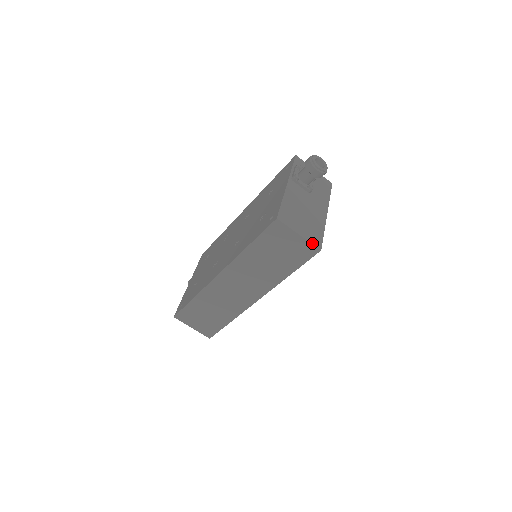
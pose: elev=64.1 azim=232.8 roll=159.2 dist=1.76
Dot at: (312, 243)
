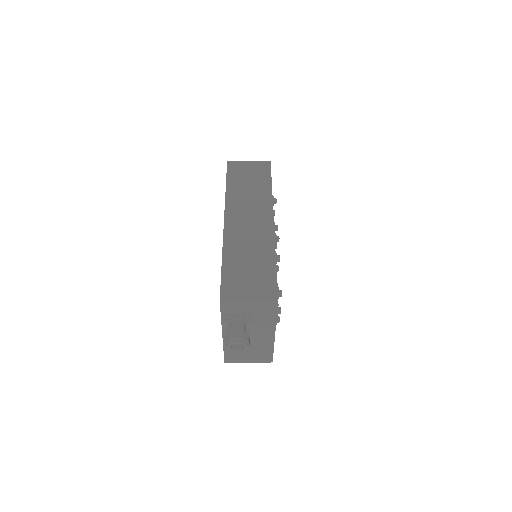
Dot at: (262, 362)
